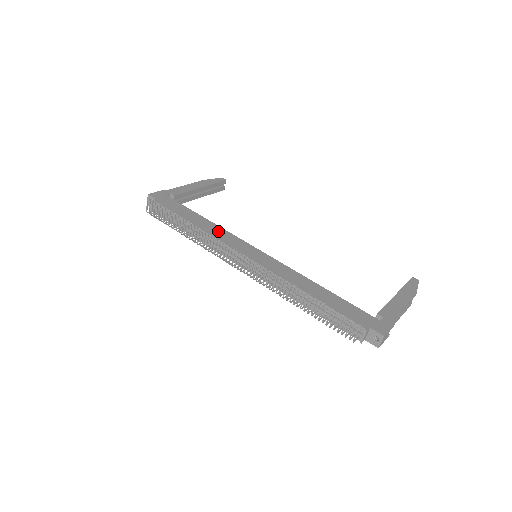
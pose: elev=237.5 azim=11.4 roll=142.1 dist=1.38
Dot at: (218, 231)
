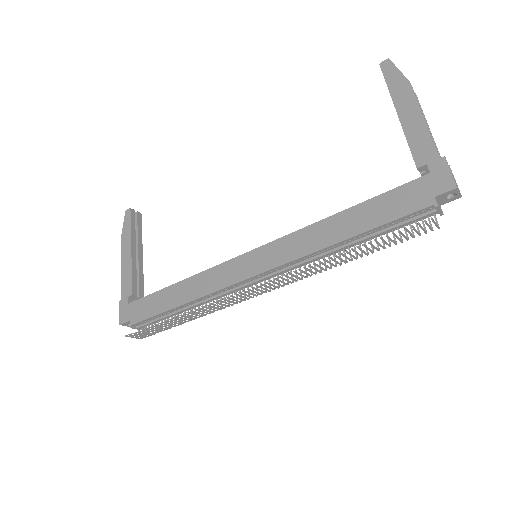
Dot at: (203, 282)
